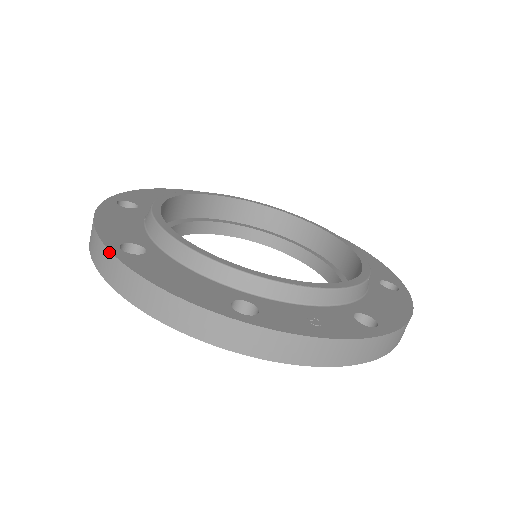
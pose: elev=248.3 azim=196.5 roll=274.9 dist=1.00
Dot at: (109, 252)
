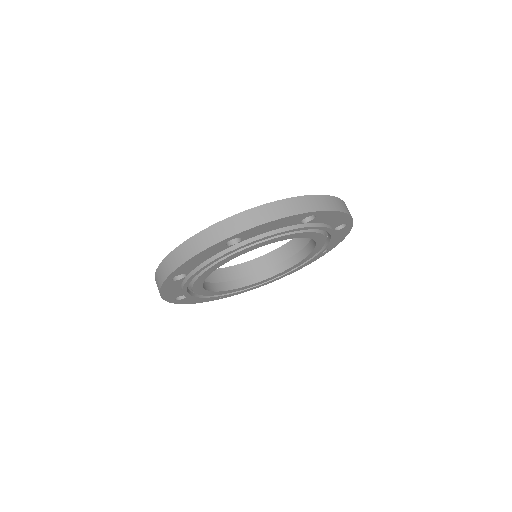
Dot at: (161, 264)
